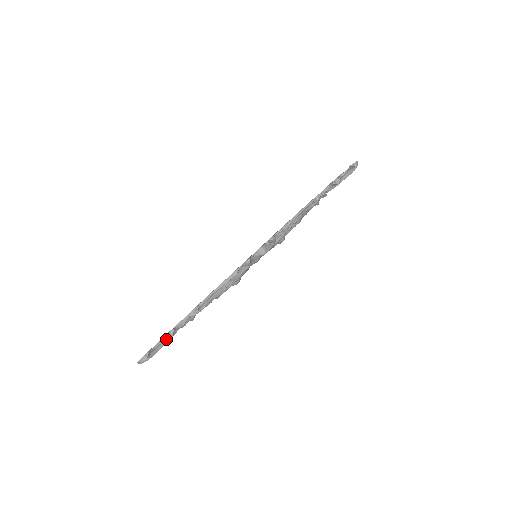
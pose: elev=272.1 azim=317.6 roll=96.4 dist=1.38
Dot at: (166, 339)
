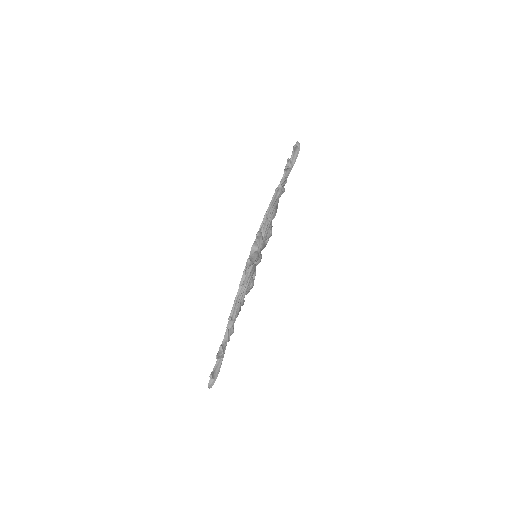
Dot at: (220, 357)
